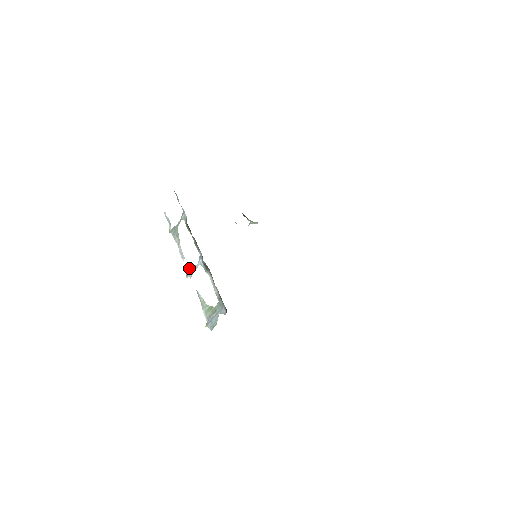
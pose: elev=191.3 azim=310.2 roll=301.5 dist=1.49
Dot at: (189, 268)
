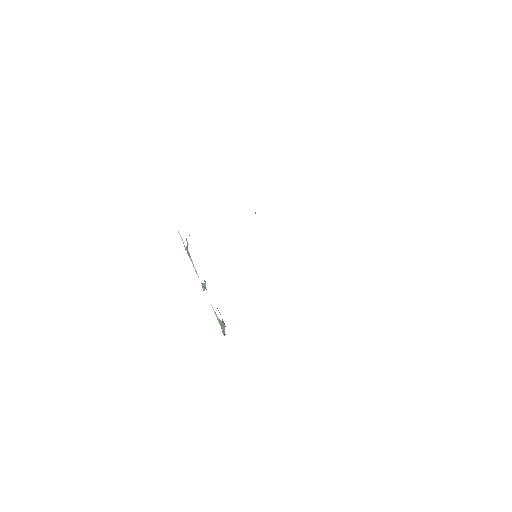
Dot at: (202, 285)
